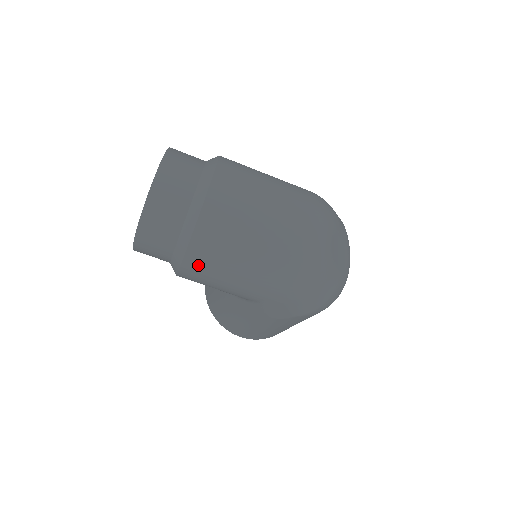
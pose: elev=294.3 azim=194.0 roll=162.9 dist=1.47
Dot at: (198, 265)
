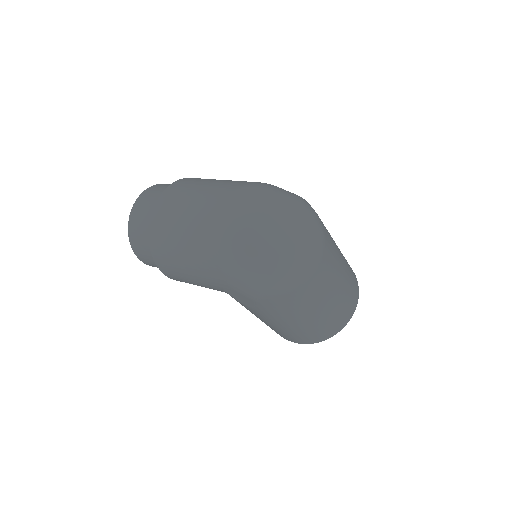
Dot at: (164, 265)
